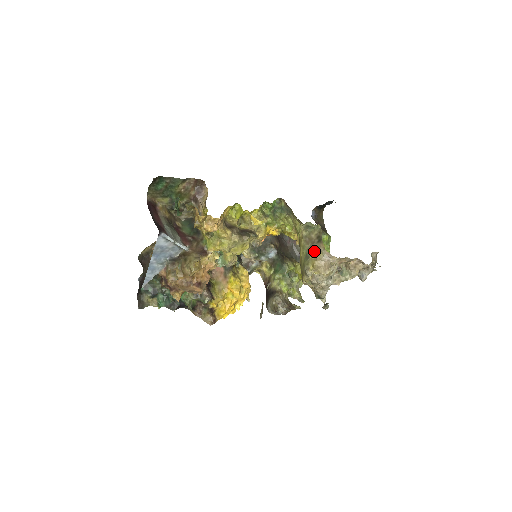
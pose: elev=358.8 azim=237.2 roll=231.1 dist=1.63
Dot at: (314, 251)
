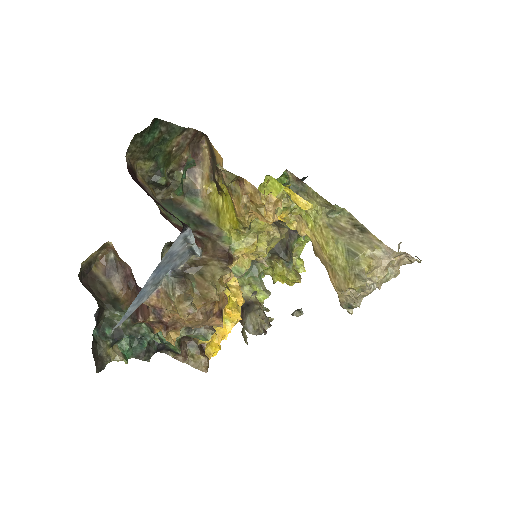
Dot at: (365, 245)
